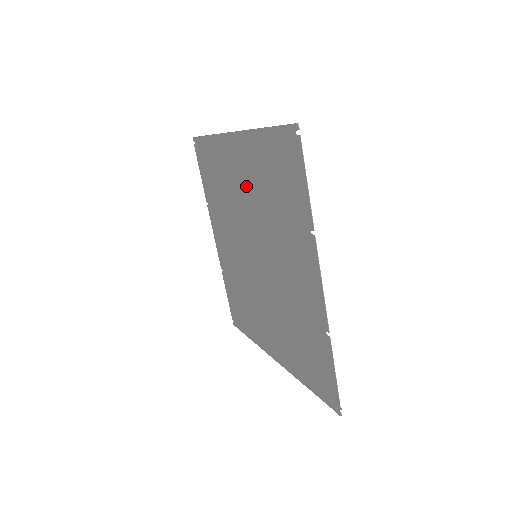
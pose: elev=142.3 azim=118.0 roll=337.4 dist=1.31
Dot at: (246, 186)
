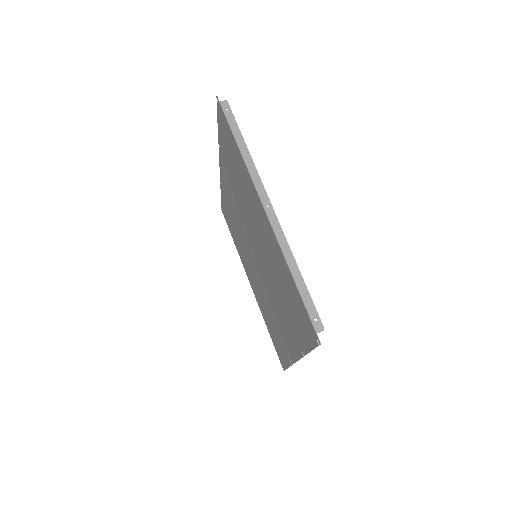
Dot at: (263, 240)
